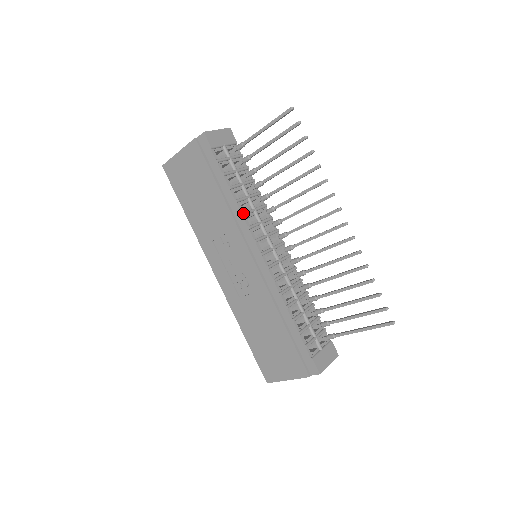
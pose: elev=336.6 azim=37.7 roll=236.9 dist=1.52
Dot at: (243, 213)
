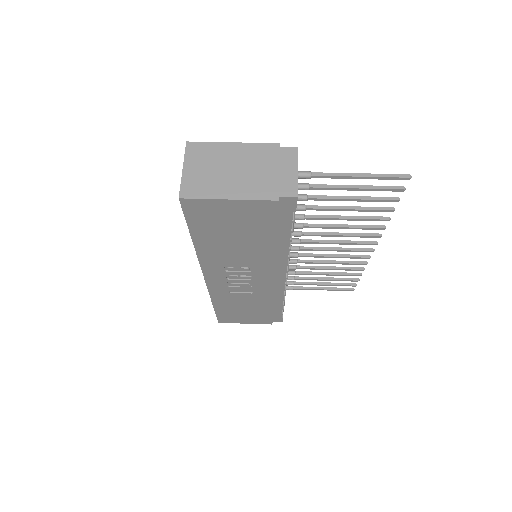
Dot at: occluded
